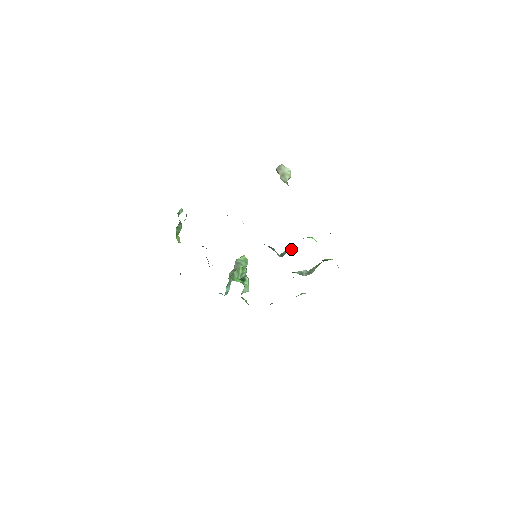
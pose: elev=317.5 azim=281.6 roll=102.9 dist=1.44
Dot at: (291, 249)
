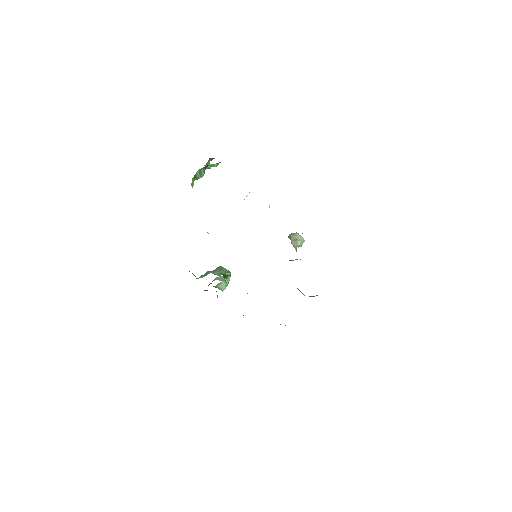
Dot at: occluded
